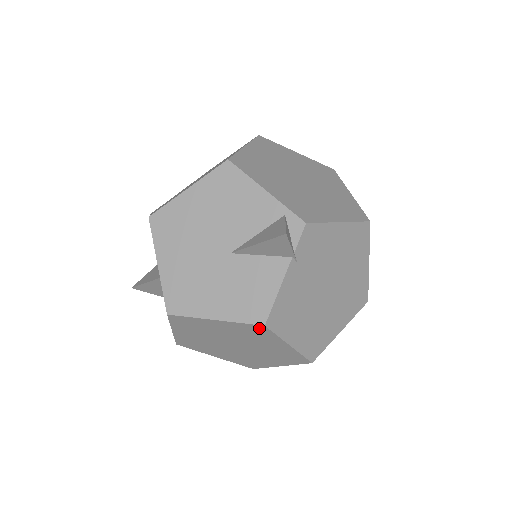
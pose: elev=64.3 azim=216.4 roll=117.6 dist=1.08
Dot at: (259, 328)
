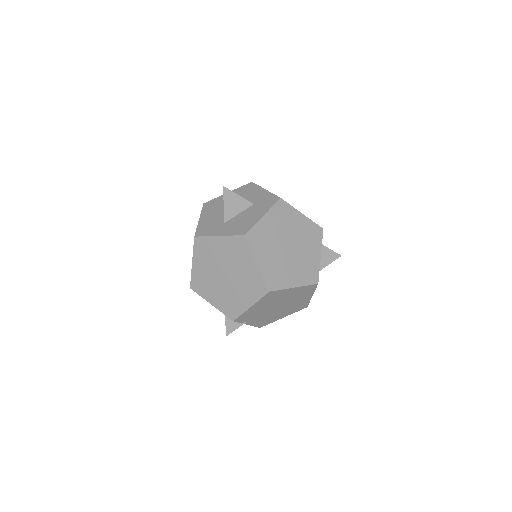
Dot at: occluded
